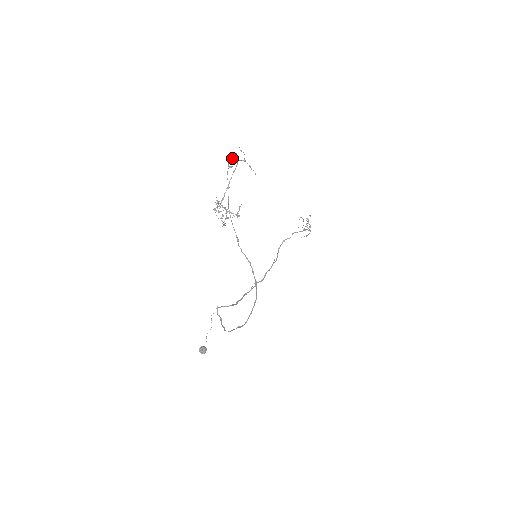
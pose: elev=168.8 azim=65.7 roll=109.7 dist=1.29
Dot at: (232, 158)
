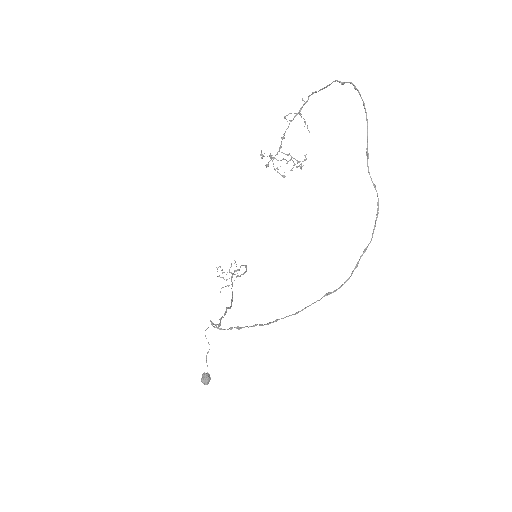
Dot at: occluded
